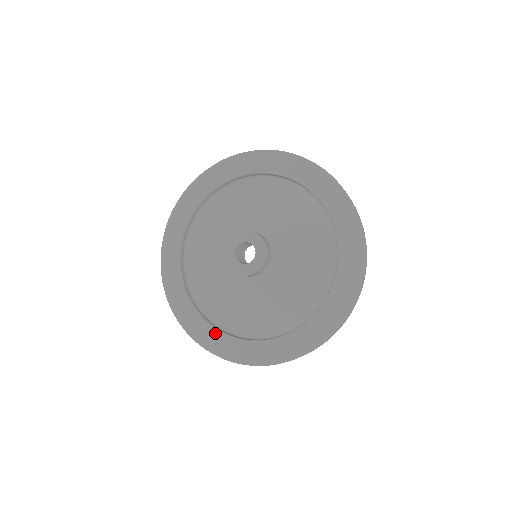
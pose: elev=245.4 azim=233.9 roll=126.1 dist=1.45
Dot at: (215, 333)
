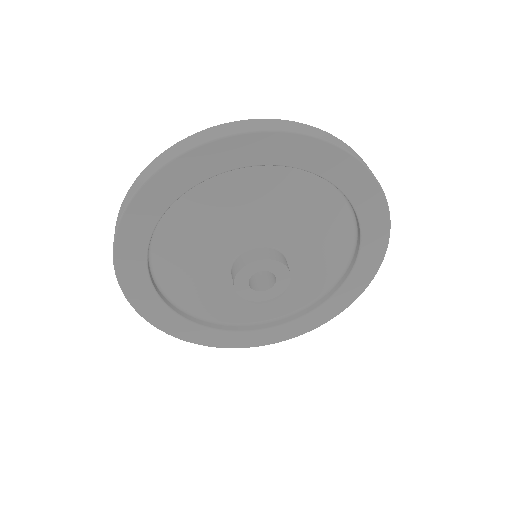
Dot at: (153, 296)
